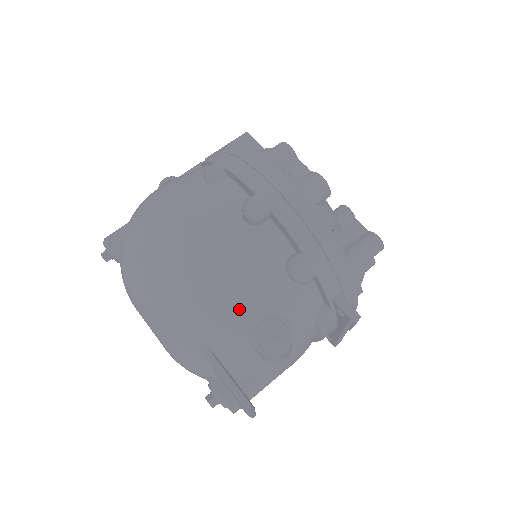
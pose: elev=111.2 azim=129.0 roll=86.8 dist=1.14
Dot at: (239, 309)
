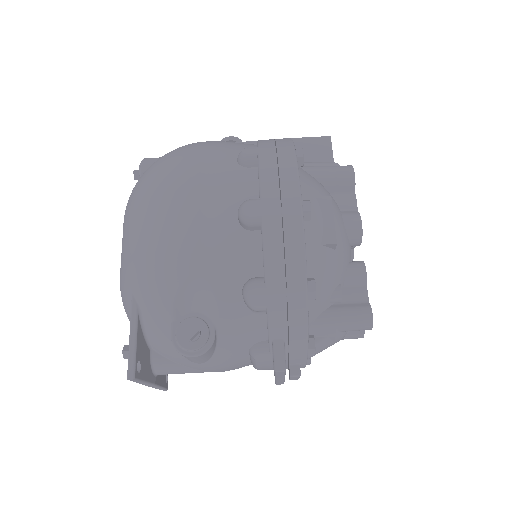
Dot at: (178, 292)
